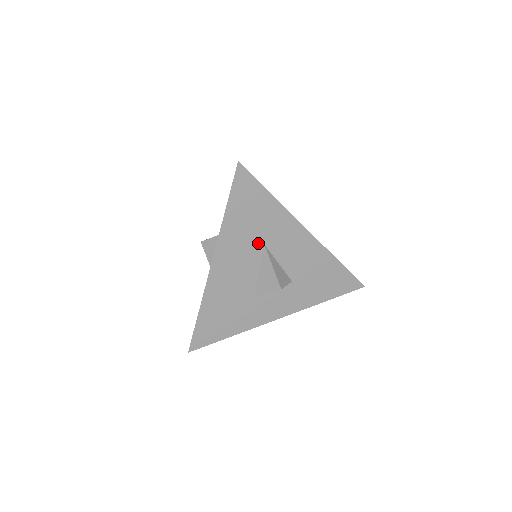
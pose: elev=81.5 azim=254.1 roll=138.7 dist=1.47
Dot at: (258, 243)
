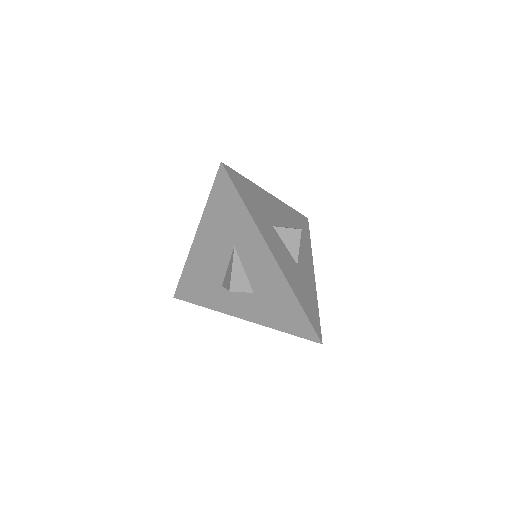
Dot at: (230, 242)
